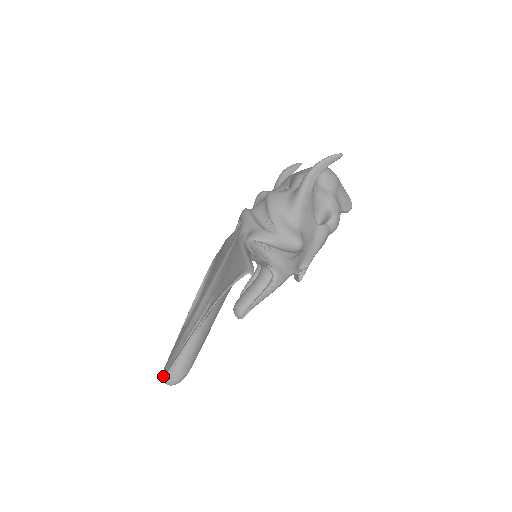
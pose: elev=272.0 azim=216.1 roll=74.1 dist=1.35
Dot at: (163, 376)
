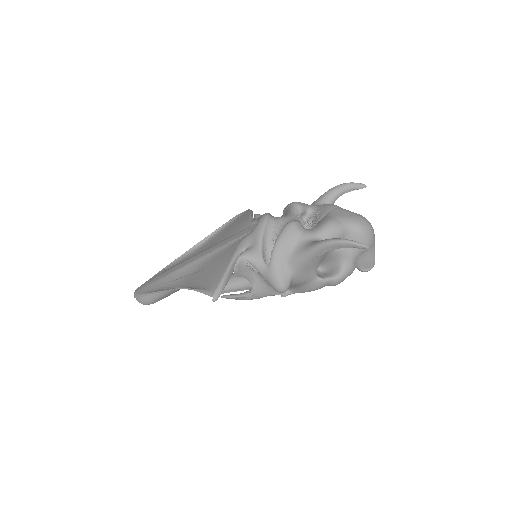
Dot at: (135, 293)
